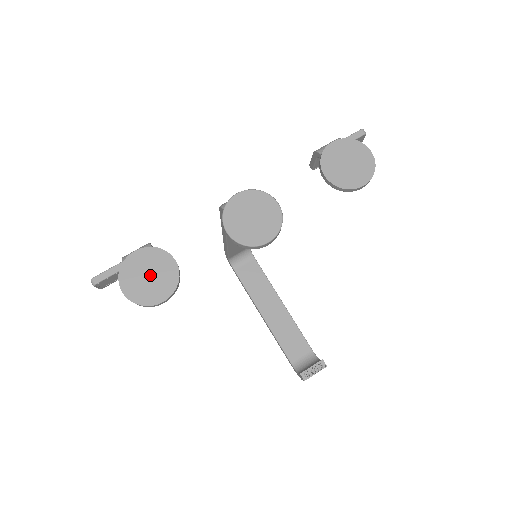
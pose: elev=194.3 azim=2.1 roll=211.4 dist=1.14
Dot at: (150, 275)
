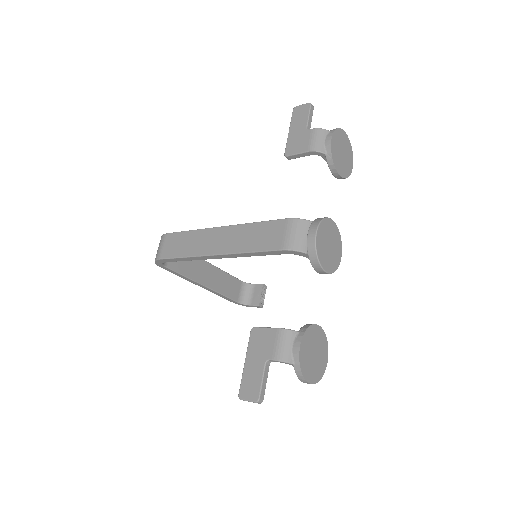
Dot at: (315, 352)
